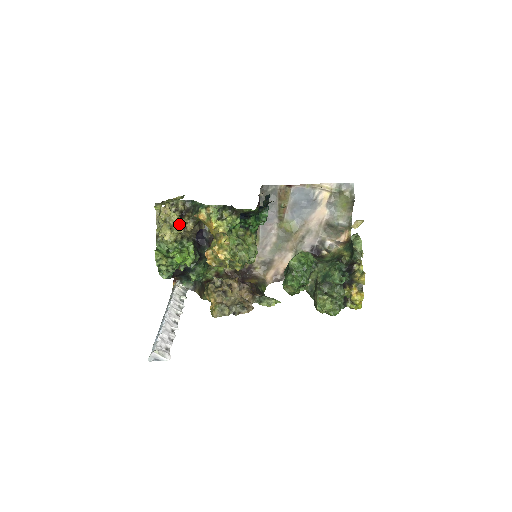
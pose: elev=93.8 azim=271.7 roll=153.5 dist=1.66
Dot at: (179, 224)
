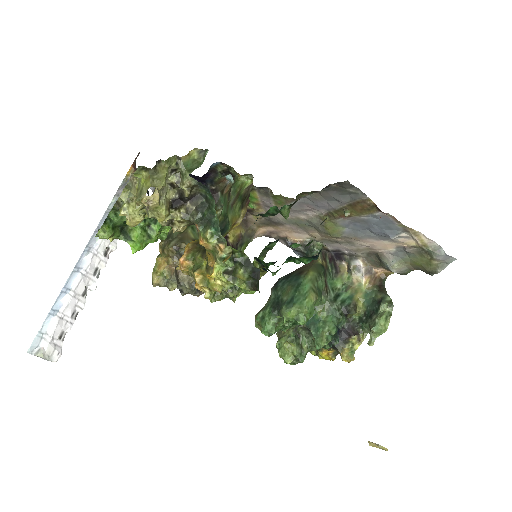
Dot at: occluded
